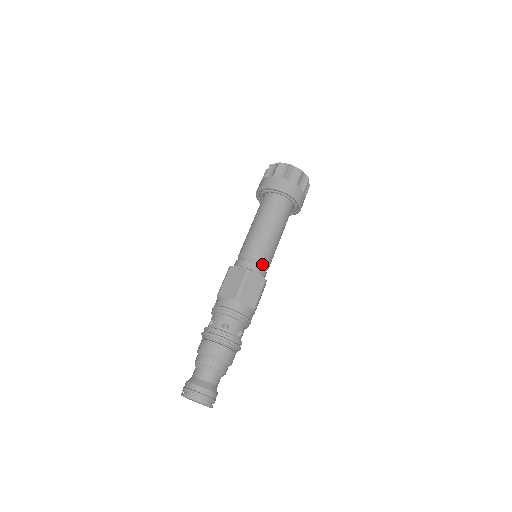
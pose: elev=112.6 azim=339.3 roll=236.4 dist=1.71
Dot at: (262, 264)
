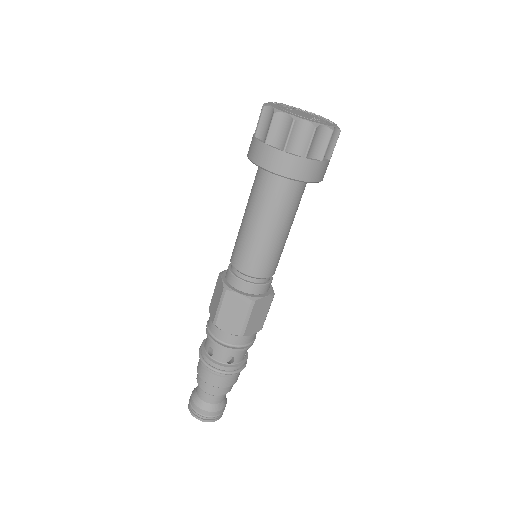
Dot at: (250, 277)
